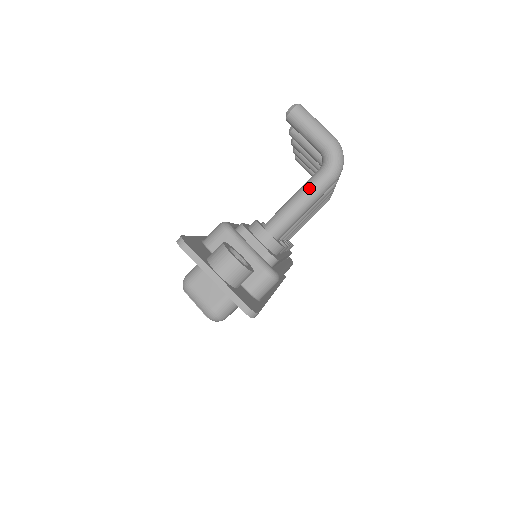
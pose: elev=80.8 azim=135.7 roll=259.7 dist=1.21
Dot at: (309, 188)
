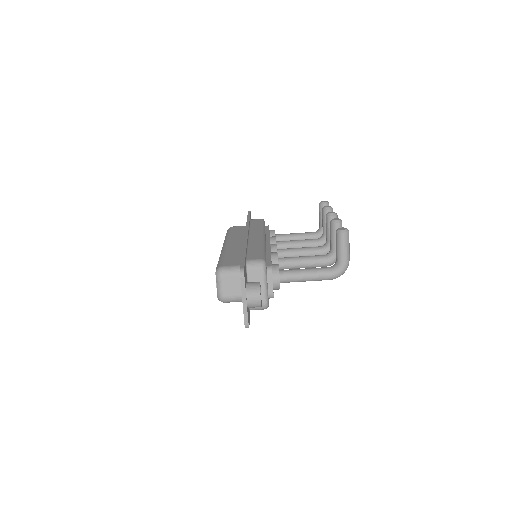
Dot at: (317, 274)
